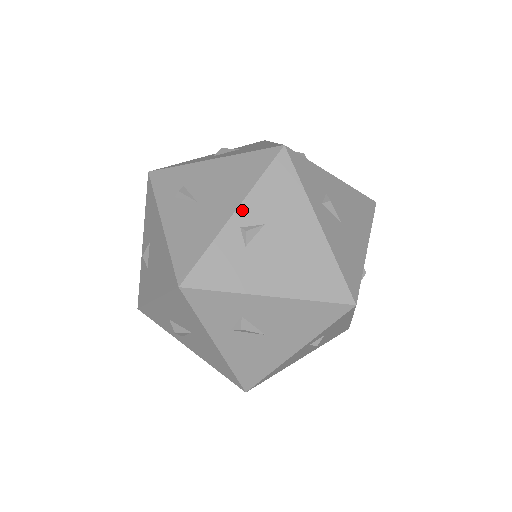
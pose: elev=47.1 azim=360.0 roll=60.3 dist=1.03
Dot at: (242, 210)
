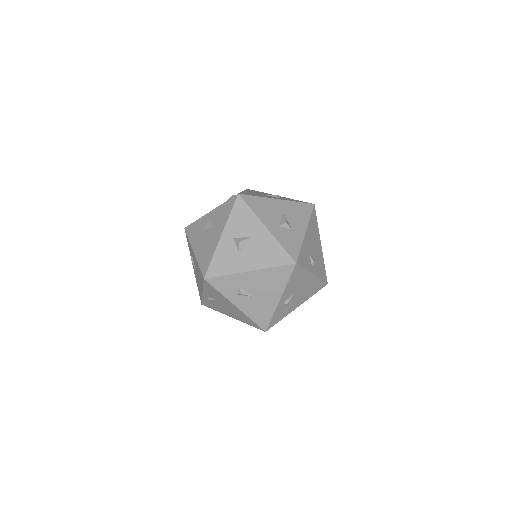
Dot at: (205, 293)
